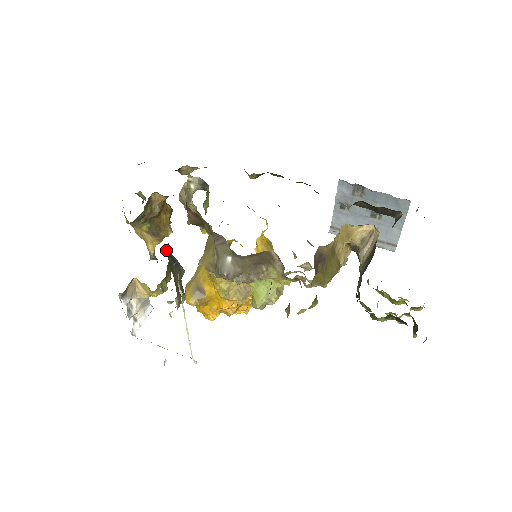
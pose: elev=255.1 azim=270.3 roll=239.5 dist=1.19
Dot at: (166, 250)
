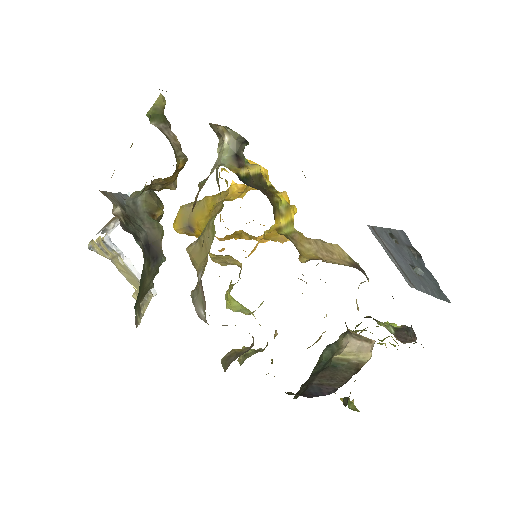
Dot at: (144, 264)
